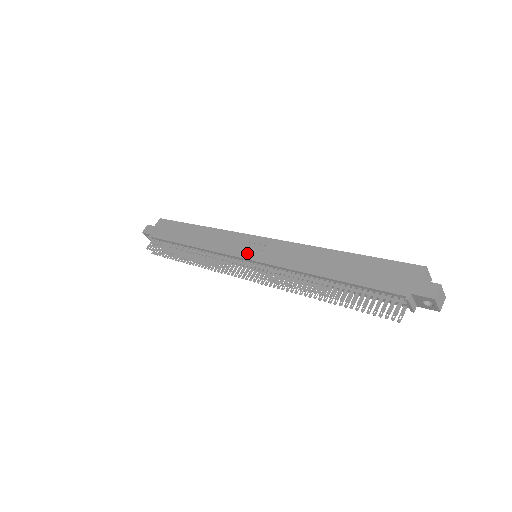
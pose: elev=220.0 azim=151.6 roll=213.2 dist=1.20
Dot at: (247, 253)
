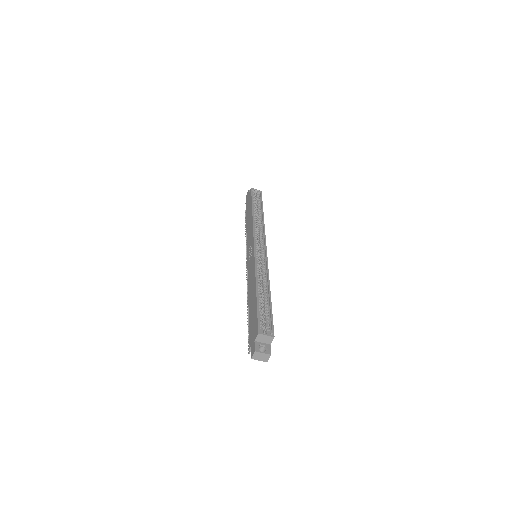
Dot at: (248, 255)
